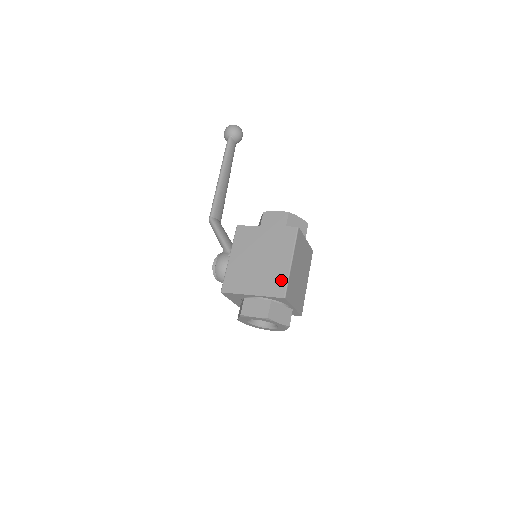
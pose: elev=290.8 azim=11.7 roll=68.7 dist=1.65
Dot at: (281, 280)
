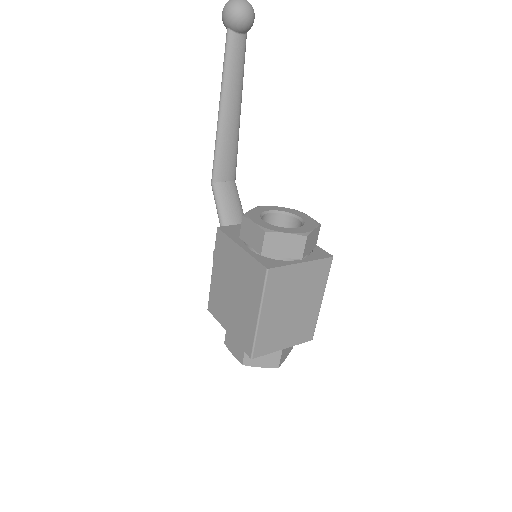
Dot at: (249, 334)
